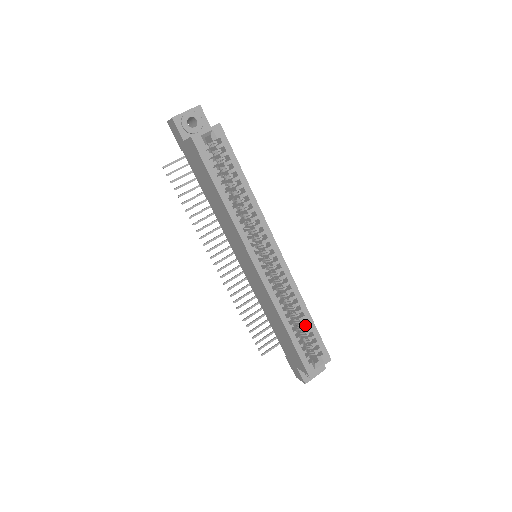
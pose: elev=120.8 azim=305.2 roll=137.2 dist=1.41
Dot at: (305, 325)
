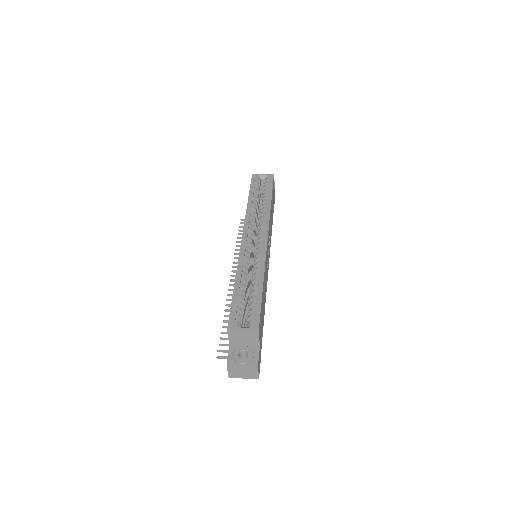
Dot at: (253, 290)
